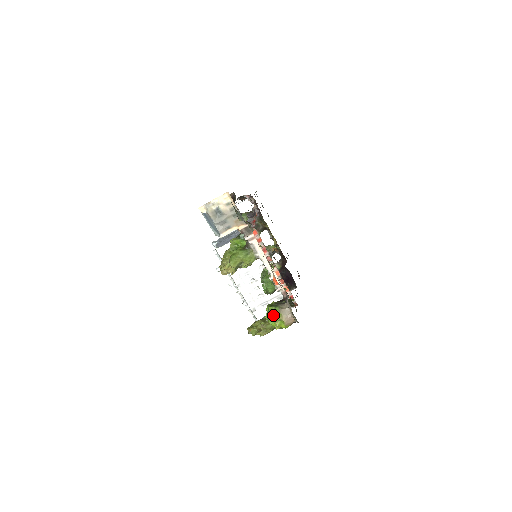
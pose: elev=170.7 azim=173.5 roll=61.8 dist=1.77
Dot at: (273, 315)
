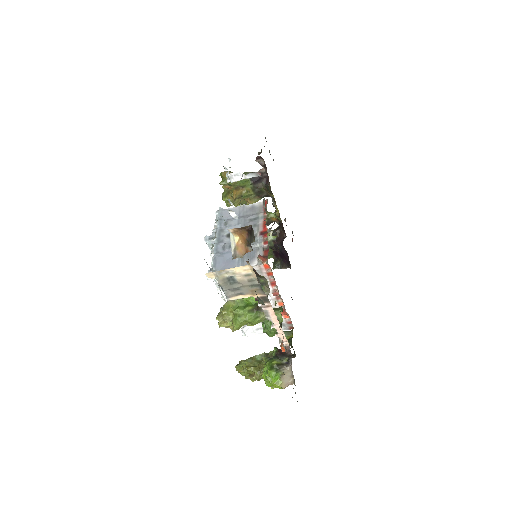
Dot at: (272, 380)
